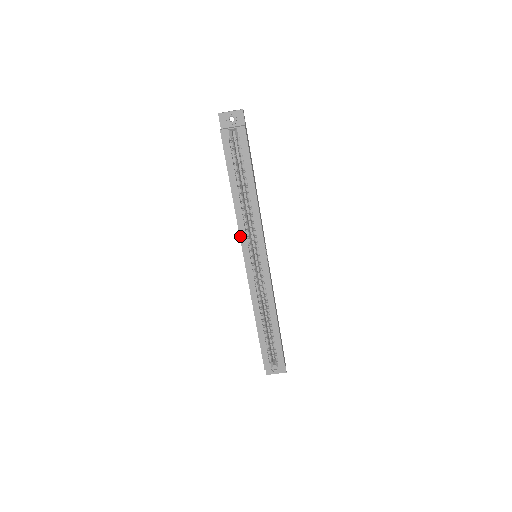
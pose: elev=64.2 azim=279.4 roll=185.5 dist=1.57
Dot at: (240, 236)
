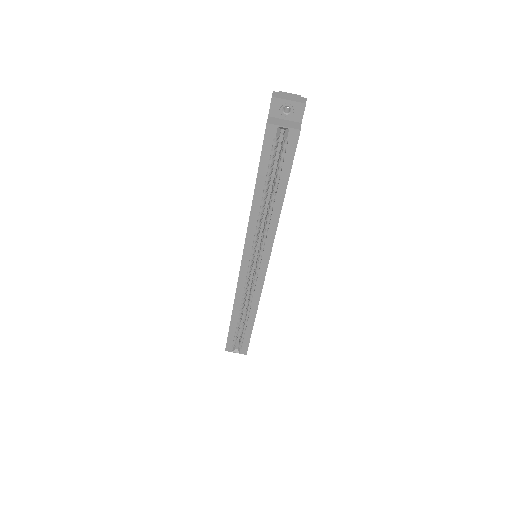
Dot at: (246, 239)
